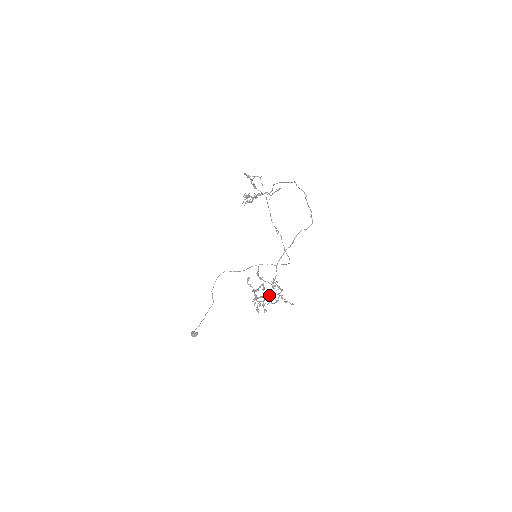
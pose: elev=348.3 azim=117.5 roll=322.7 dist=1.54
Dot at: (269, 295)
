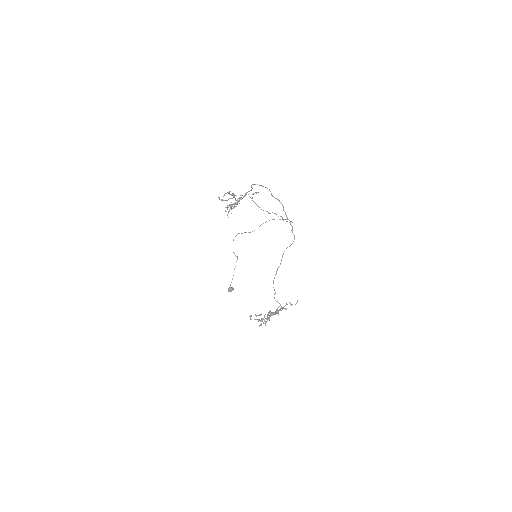
Dot at: occluded
